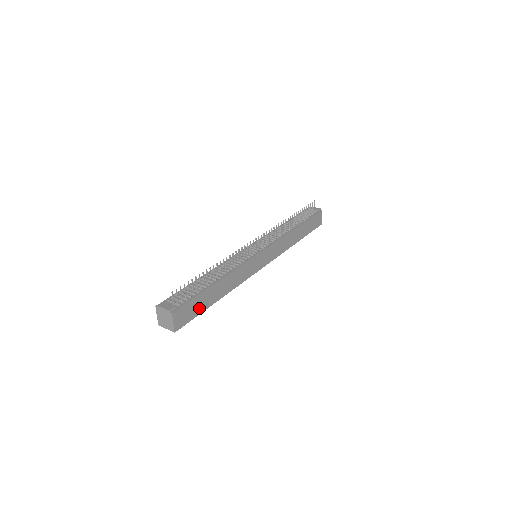
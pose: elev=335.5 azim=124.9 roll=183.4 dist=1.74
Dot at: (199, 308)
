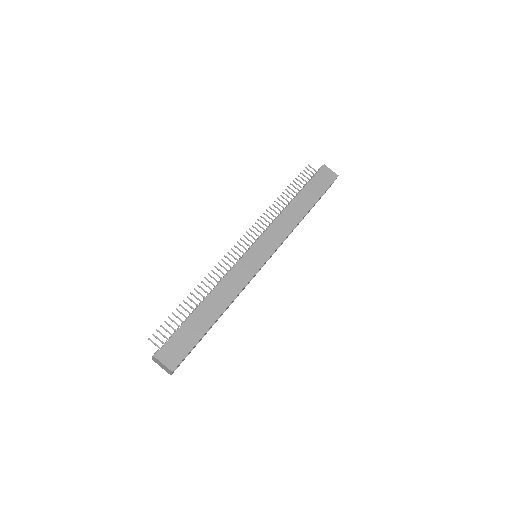
Dot at: (192, 337)
